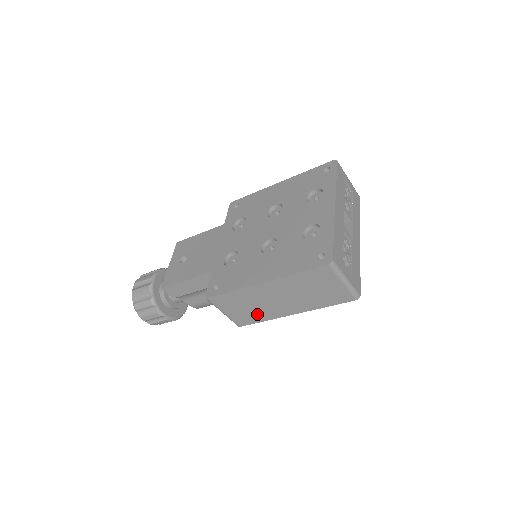
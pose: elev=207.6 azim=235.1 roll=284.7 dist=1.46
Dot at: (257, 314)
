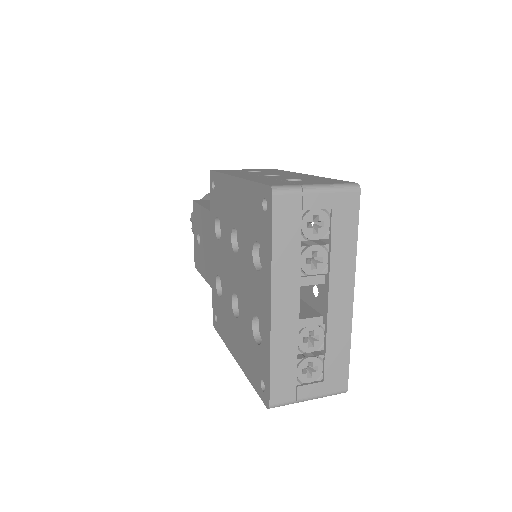
Dot at: occluded
